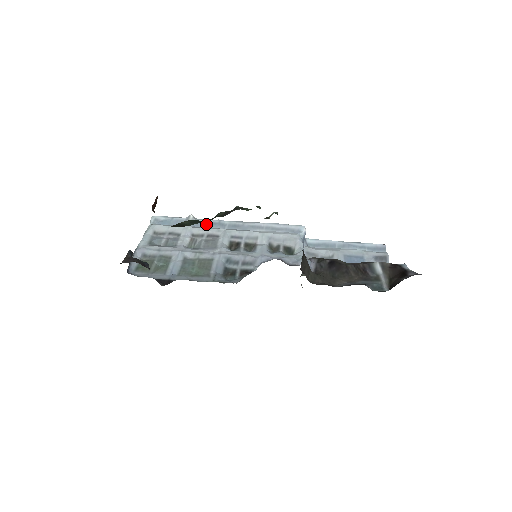
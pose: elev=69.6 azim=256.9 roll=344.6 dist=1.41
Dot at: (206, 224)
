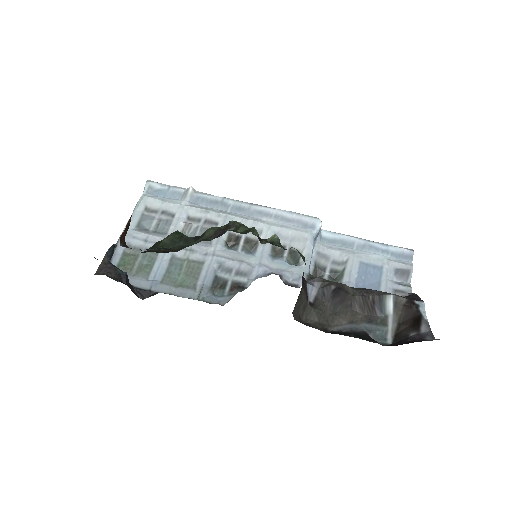
Dot at: (206, 202)
